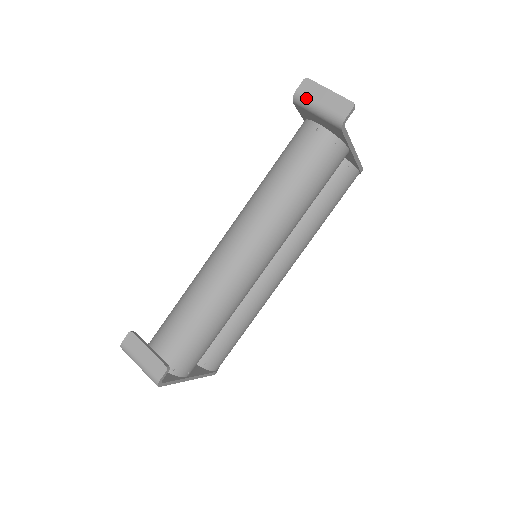
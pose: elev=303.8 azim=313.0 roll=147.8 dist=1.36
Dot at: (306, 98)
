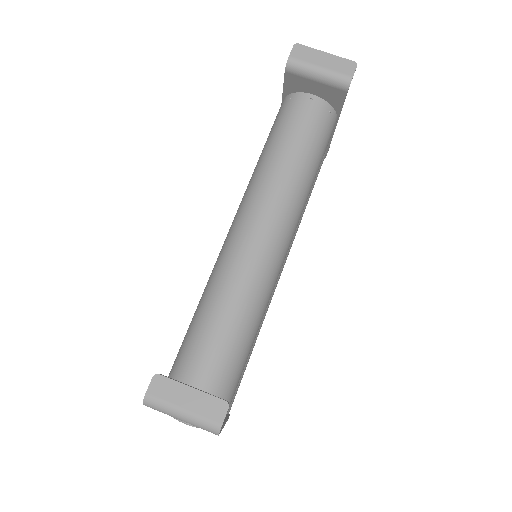
Dot at: (303, 62)
